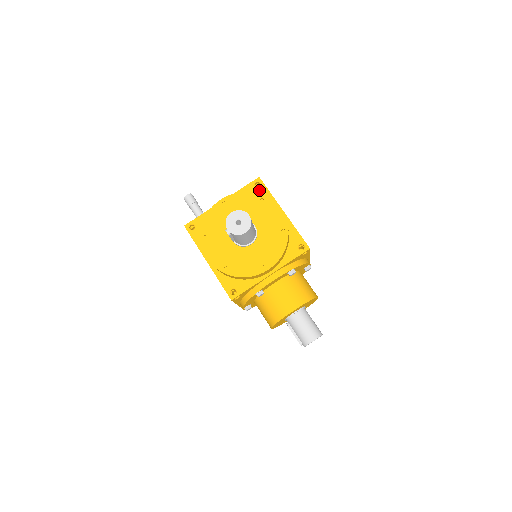
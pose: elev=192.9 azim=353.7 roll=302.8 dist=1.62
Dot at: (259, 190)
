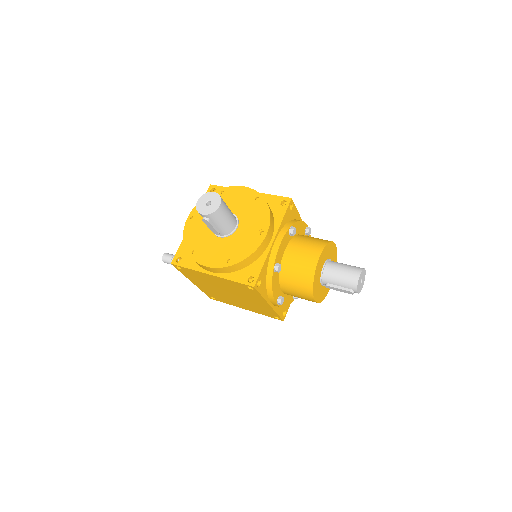
Dot at: occluded
